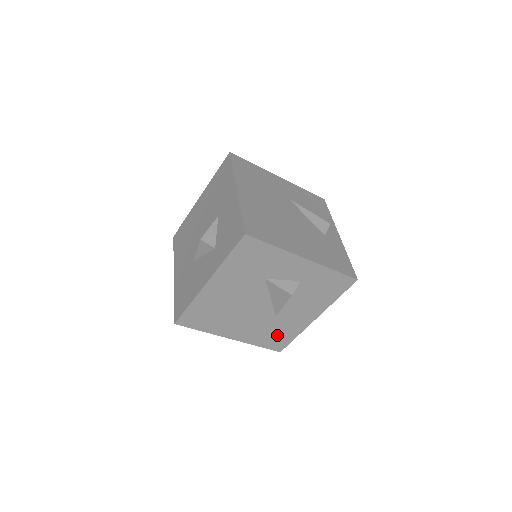
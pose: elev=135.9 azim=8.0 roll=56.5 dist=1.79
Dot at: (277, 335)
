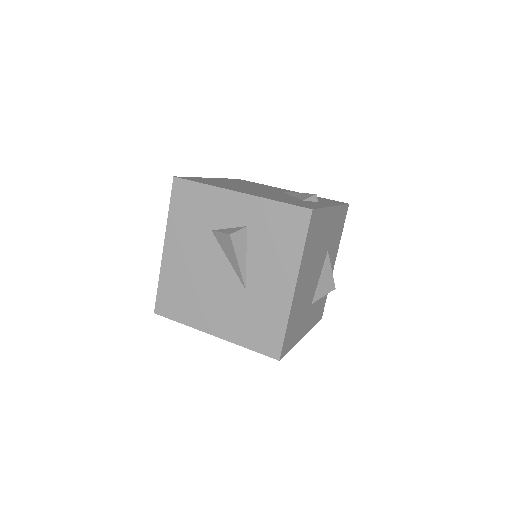
Dot at: (261, 325)
